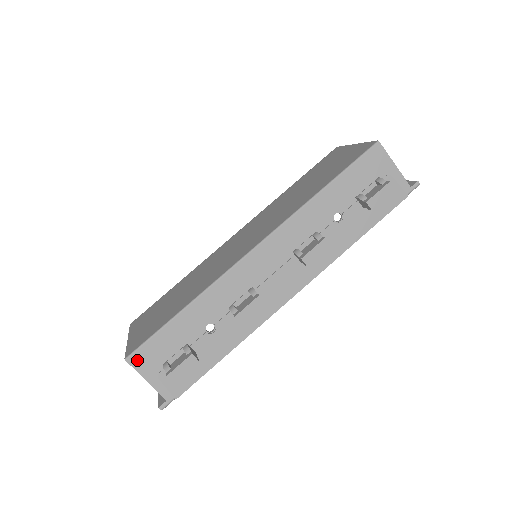
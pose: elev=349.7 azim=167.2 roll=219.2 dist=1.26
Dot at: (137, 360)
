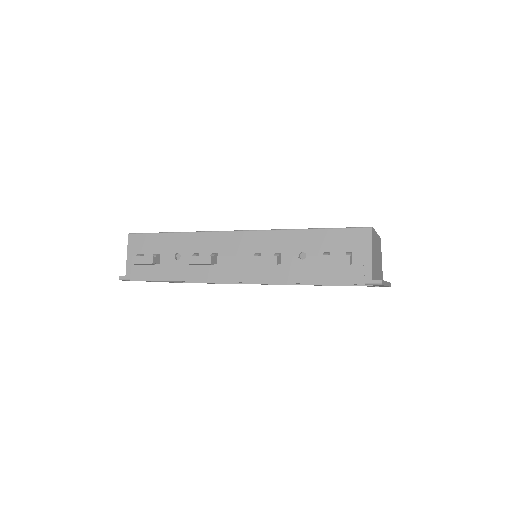
Dot at: (133, 239)
